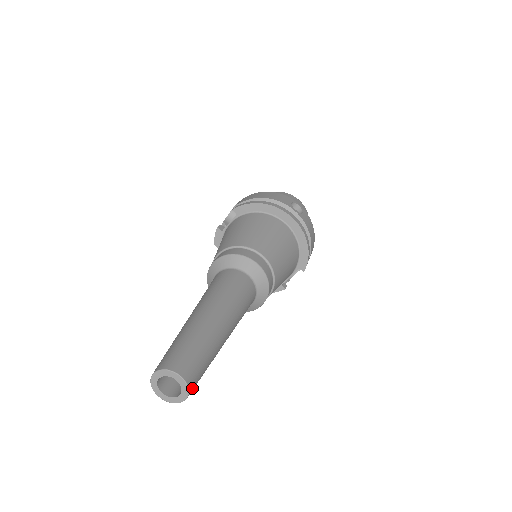
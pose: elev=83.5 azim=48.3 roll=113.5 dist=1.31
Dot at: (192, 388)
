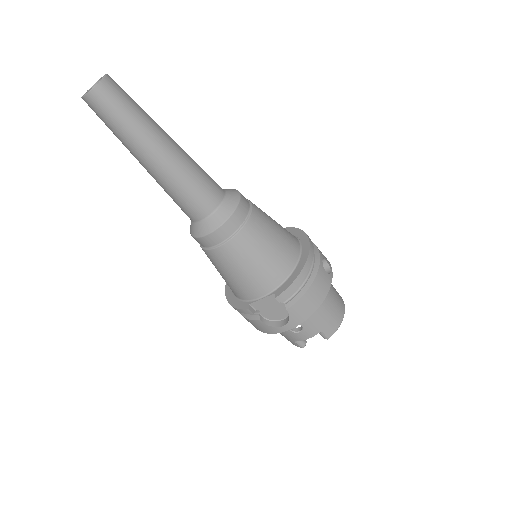
Dot at: (100, 93)
